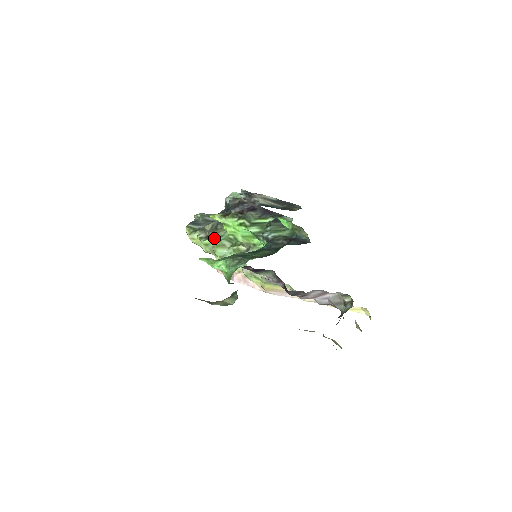
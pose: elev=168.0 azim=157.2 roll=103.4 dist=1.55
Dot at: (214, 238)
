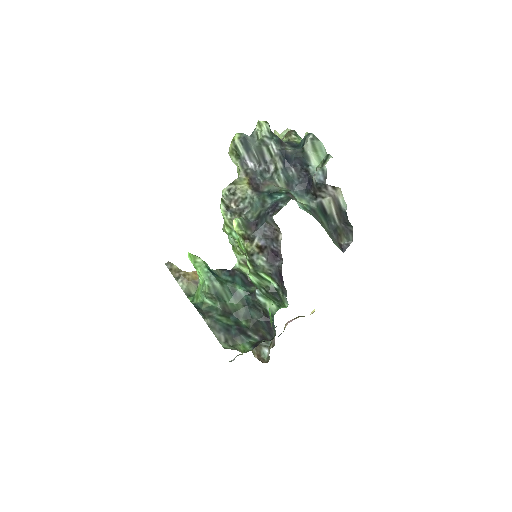
Dot at: (228, 224)
